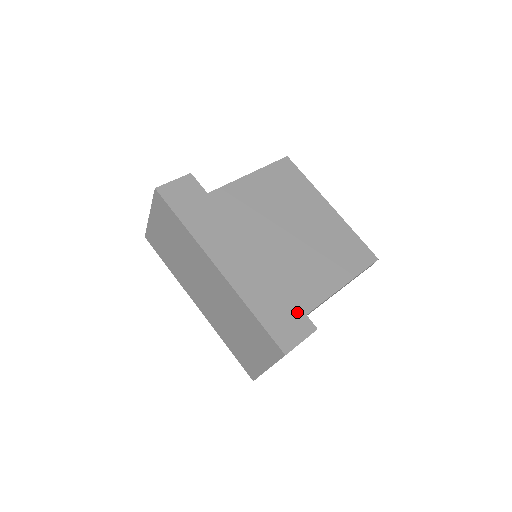
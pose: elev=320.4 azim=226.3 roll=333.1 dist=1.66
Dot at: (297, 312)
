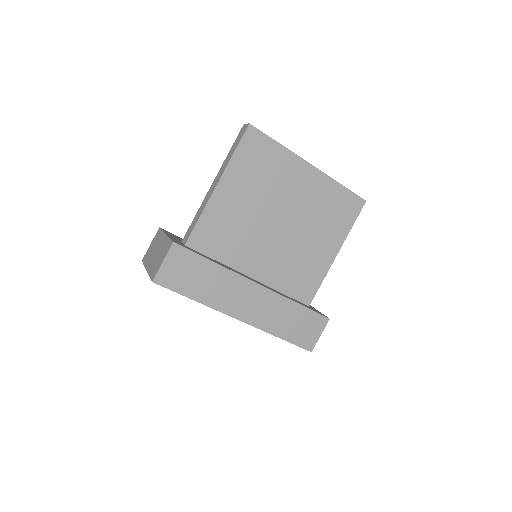
Dot at: (311, 316)
